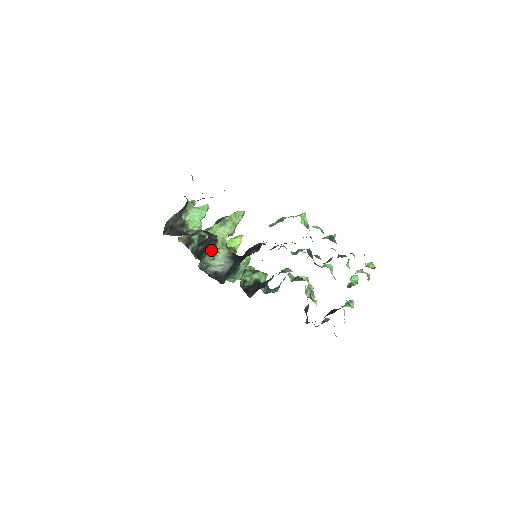
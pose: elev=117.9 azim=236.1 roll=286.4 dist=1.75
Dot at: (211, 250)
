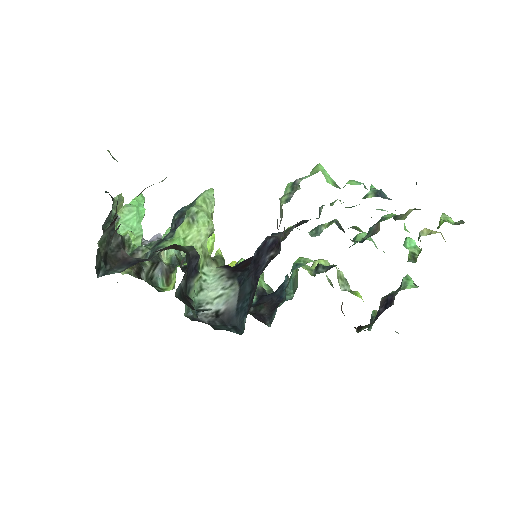
Dot at: (195, 276)
